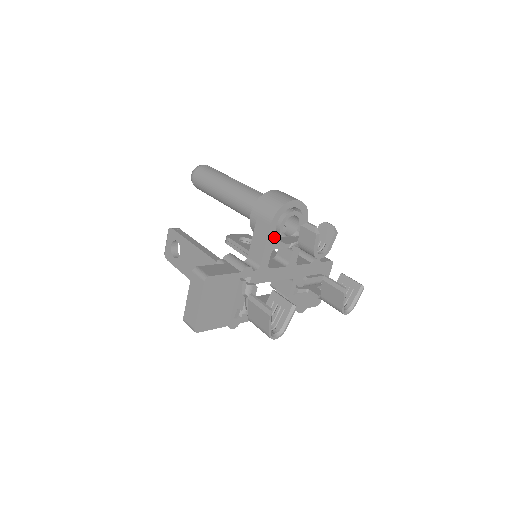
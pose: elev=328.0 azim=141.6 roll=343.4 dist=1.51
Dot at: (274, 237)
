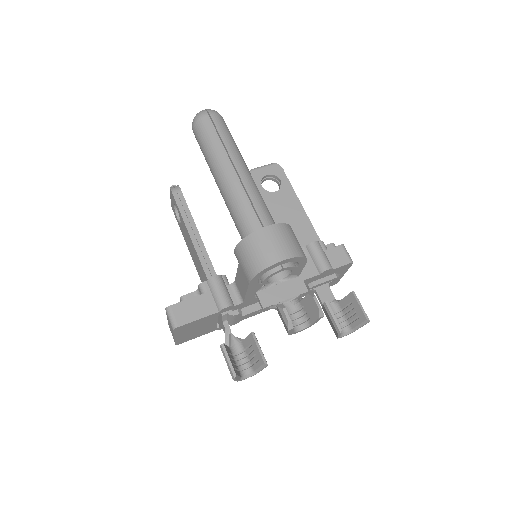
Dot at: (257, 285)
